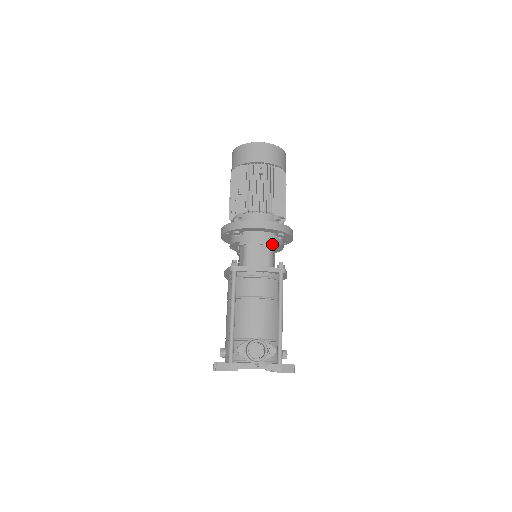
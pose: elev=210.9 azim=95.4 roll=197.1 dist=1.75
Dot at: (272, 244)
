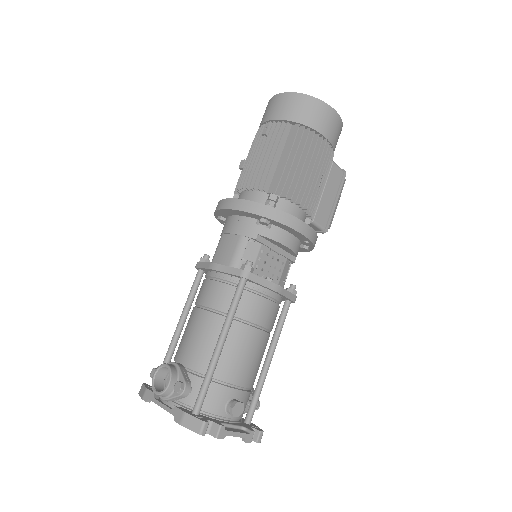
Dot at: (247, 234)
